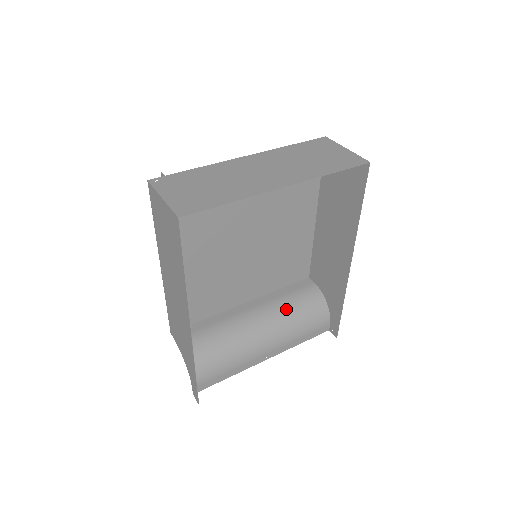
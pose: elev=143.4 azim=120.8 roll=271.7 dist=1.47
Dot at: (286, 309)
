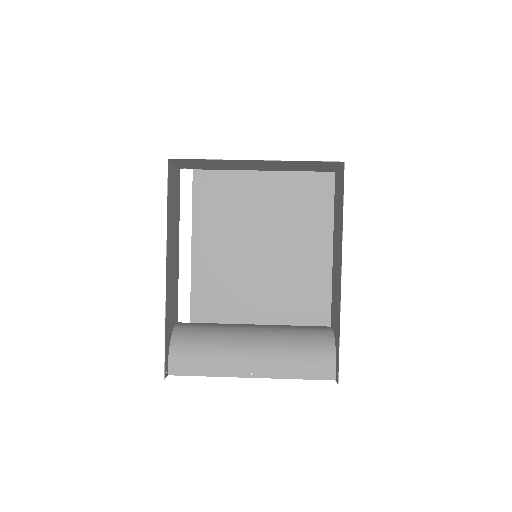
Dot at: (287, 334)
